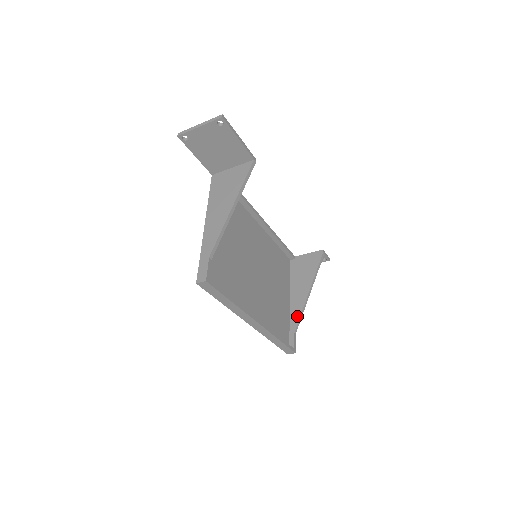
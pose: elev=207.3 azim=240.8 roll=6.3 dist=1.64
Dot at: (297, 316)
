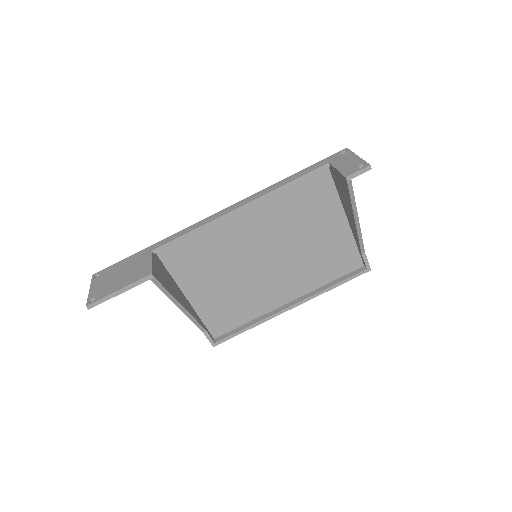
Dot at: (357, 240)
